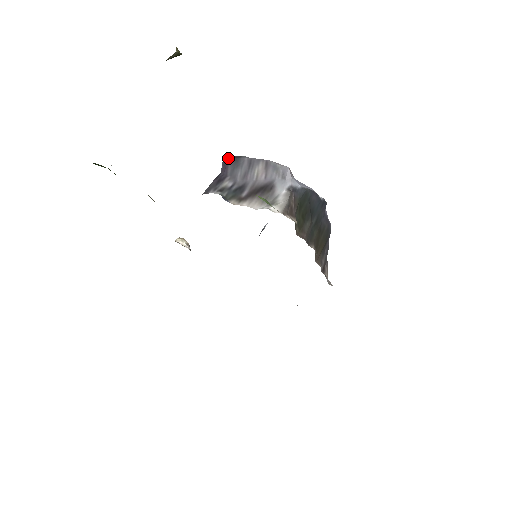
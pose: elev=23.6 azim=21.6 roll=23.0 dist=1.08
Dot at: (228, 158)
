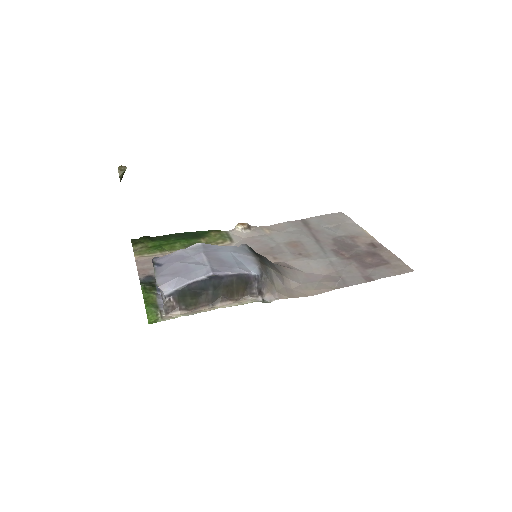
Dot at: occluded
